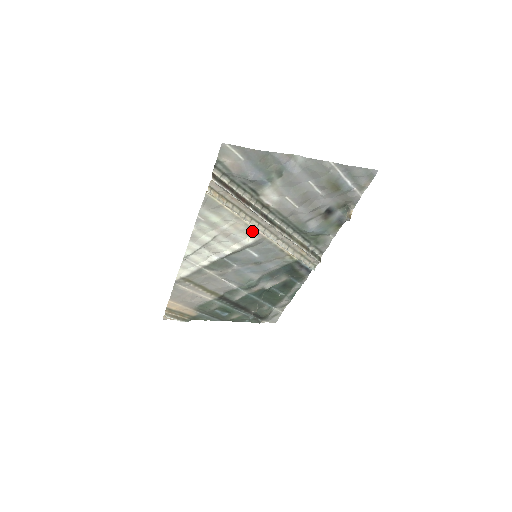
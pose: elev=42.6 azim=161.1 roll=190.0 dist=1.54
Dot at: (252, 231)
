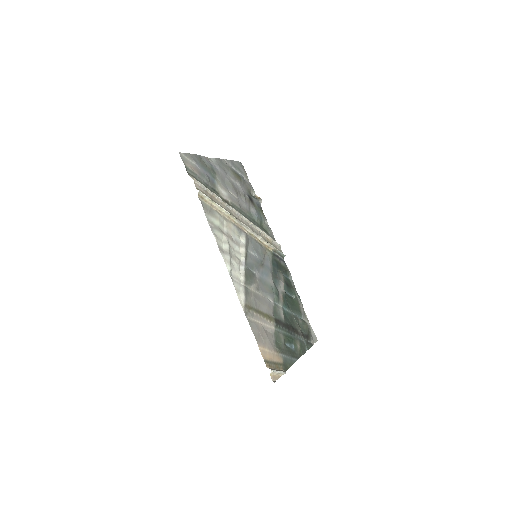
Dot at: (238, 229)
